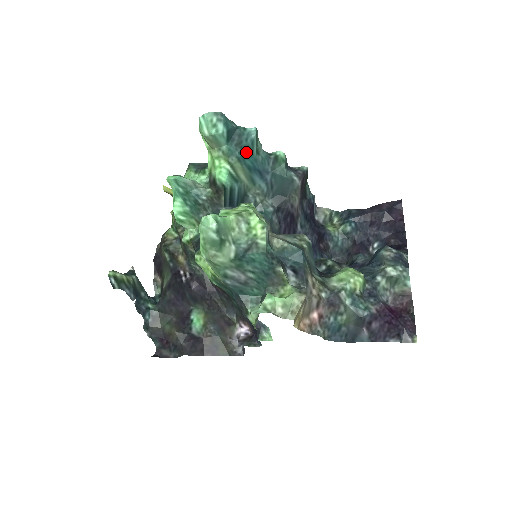
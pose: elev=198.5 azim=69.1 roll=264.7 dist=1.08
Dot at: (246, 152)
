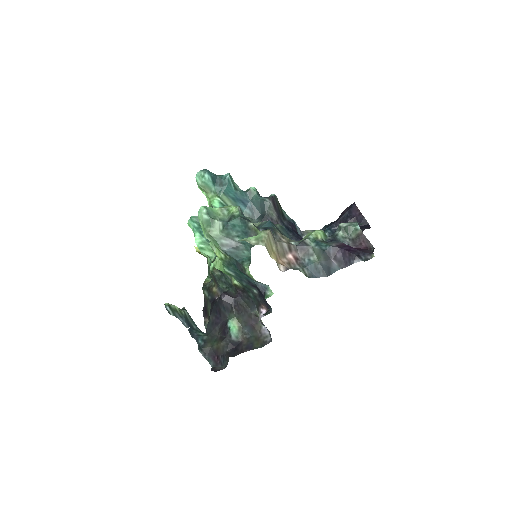
Dot at: (227, 188)
